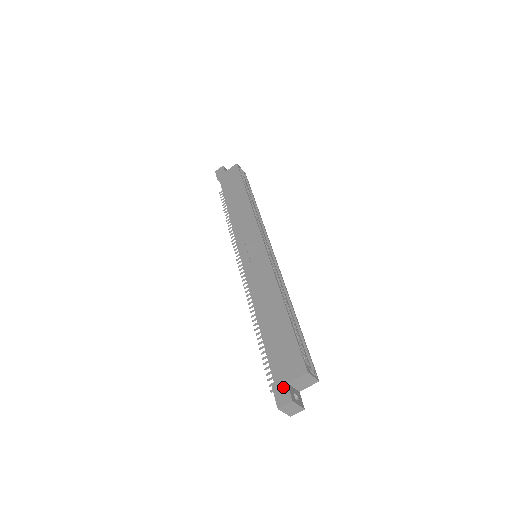
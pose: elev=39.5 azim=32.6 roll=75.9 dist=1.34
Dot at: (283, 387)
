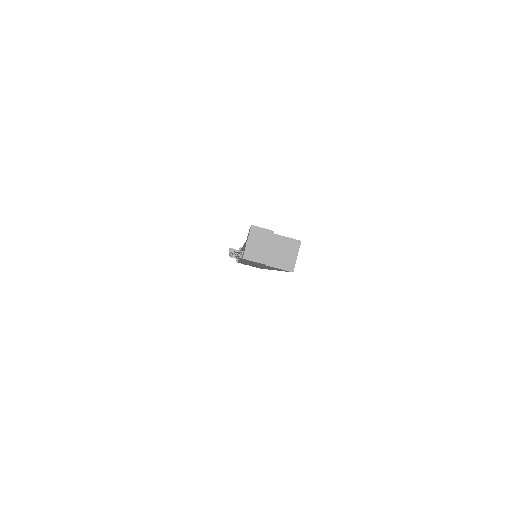
Dot at: occluded
